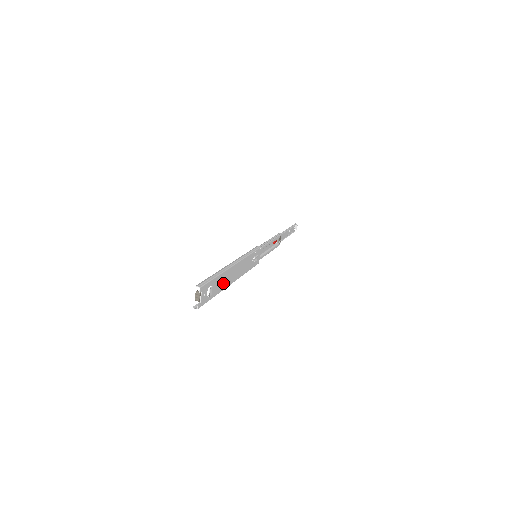
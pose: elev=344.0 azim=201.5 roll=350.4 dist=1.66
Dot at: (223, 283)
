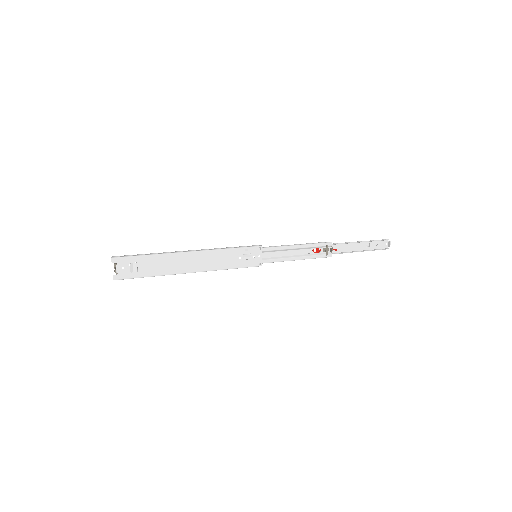
Dot at: (167, 267)
